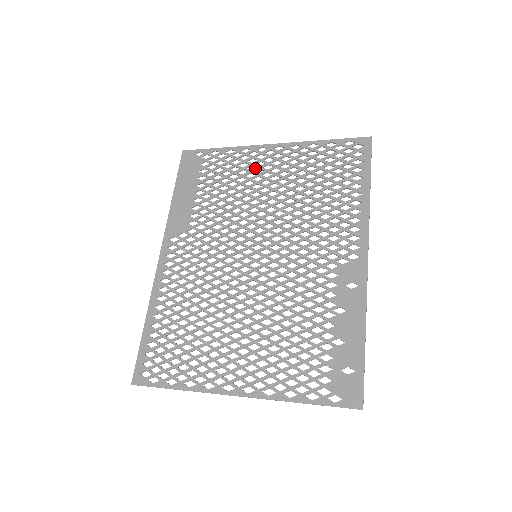
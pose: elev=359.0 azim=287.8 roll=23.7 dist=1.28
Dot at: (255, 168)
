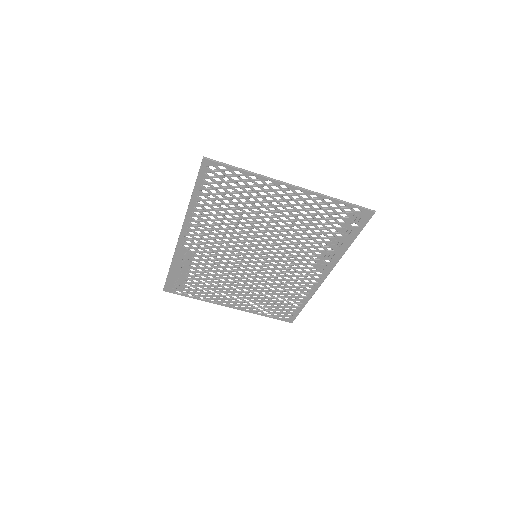
Dot at: (226, 294)
